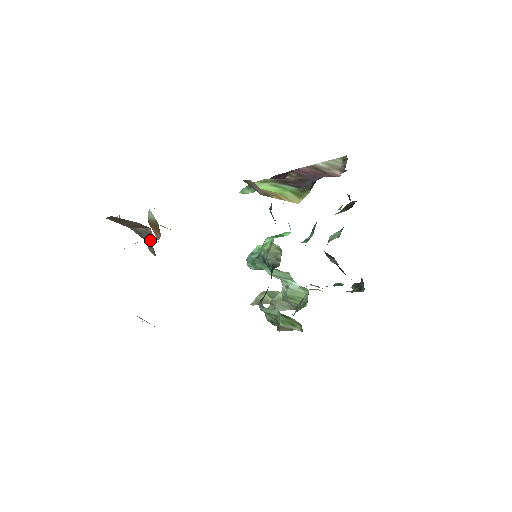
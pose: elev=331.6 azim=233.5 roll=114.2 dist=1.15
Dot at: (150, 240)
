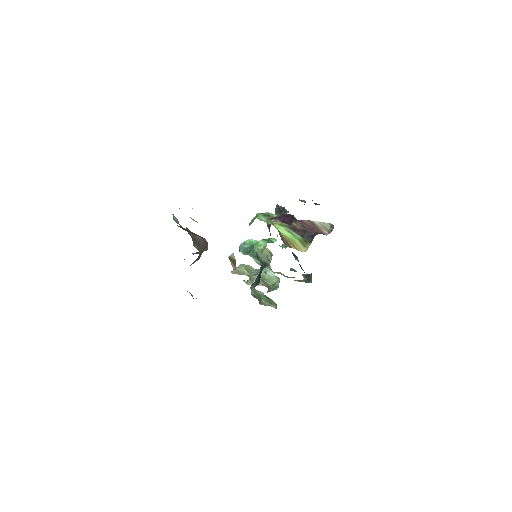
Dot at: (201, 244)
